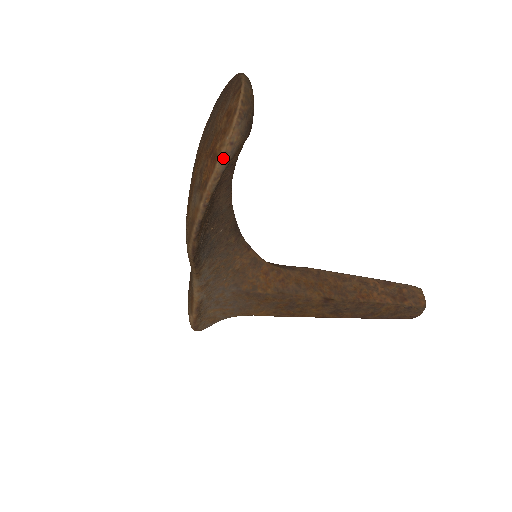
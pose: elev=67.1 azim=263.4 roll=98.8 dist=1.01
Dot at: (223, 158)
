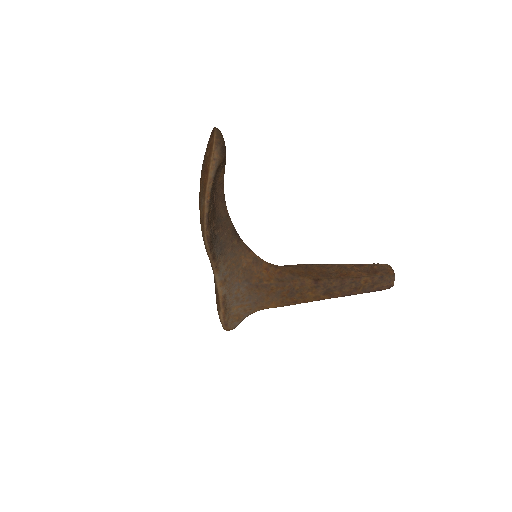
Dot at: (211, 169)
